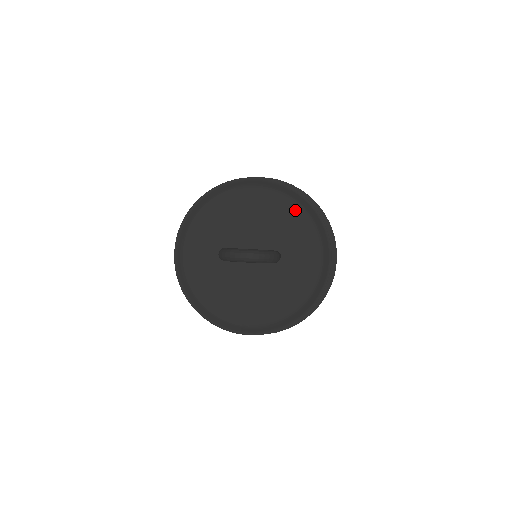
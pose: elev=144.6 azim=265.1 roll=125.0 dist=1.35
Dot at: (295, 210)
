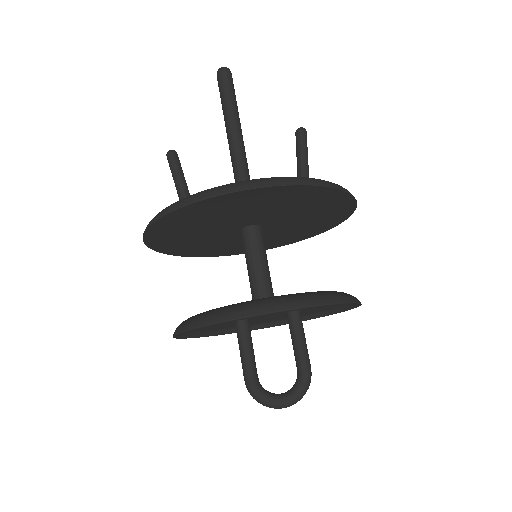
Dot at: occluded
